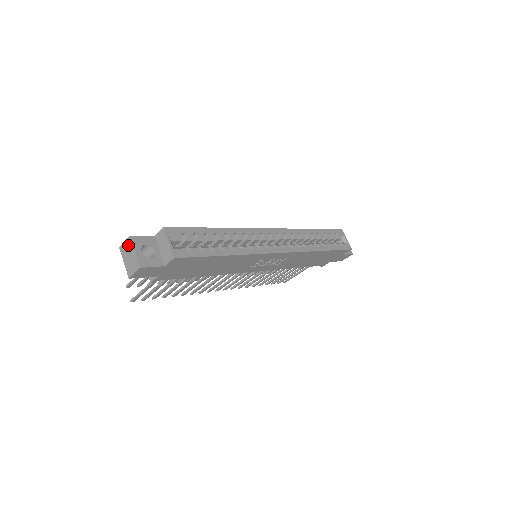
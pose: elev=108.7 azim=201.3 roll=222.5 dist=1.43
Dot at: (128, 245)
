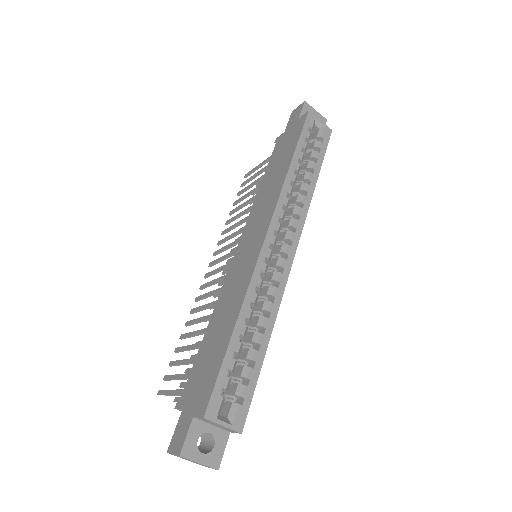
Dot at: occluded
